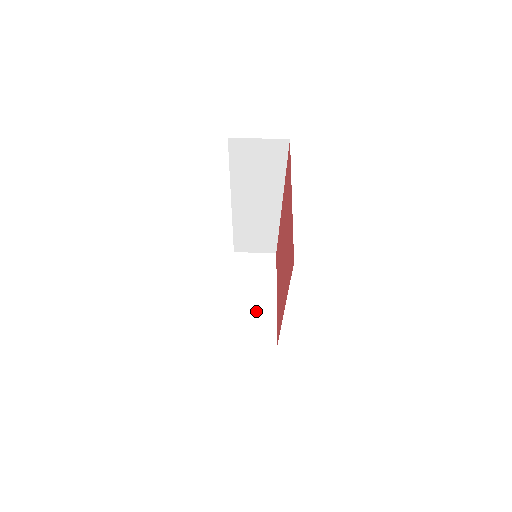
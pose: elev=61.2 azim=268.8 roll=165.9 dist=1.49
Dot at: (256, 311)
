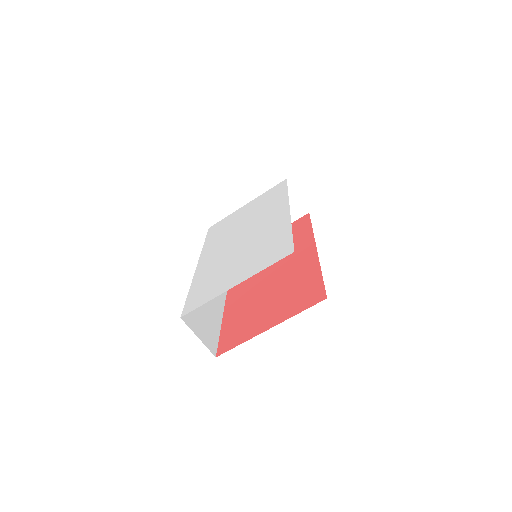
Dot at: occluded
